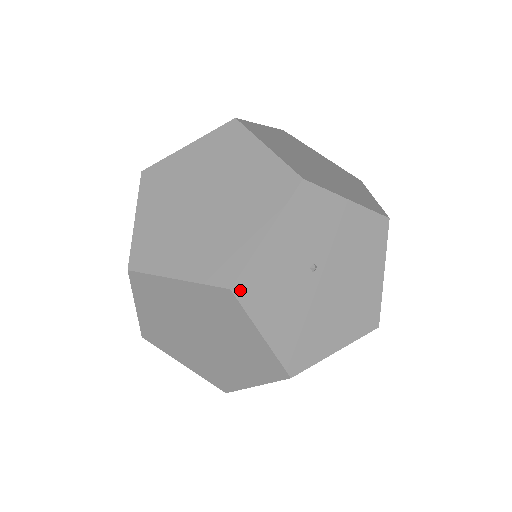
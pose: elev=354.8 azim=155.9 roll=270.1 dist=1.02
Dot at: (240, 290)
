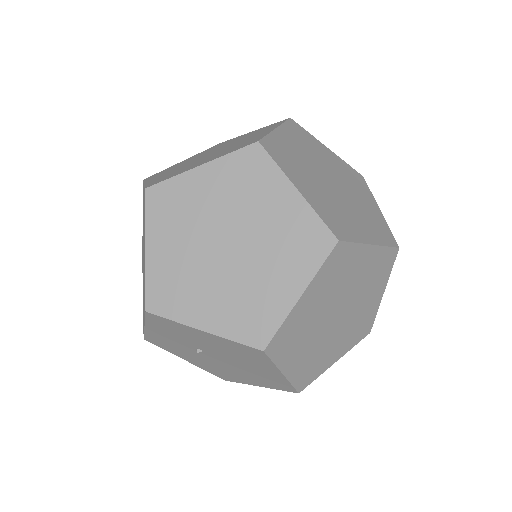
Dot at: (151, 341)
